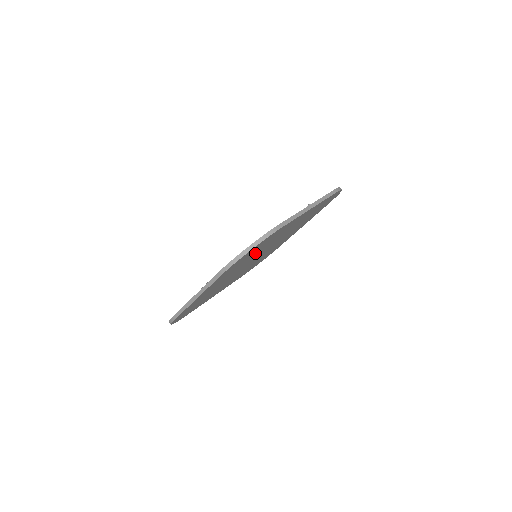
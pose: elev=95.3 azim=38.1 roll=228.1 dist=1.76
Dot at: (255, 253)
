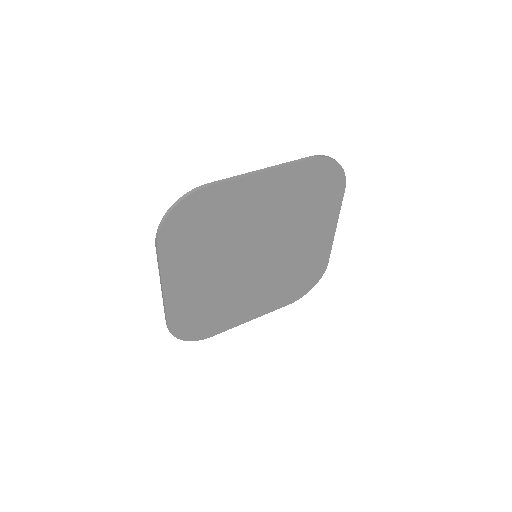
Dot at: (298, 211)
